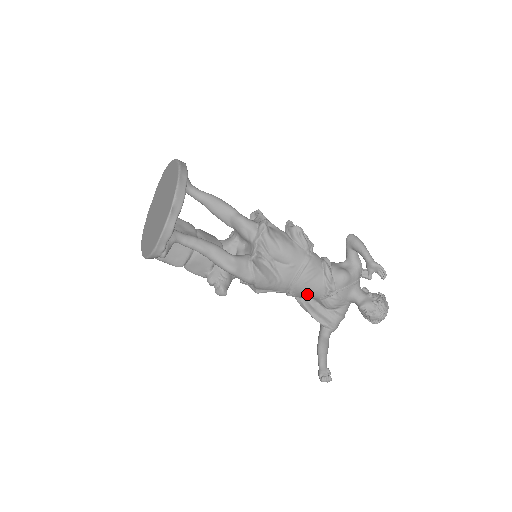
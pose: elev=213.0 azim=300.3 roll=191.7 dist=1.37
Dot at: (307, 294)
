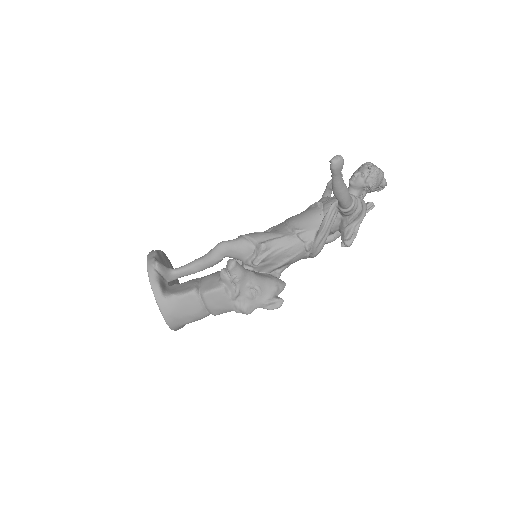
Dot at: (306, 219)
